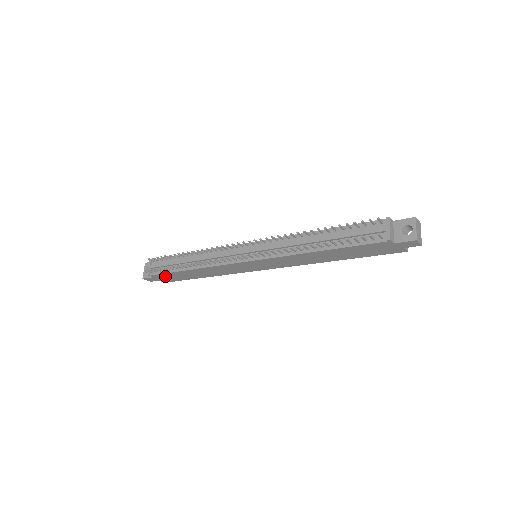
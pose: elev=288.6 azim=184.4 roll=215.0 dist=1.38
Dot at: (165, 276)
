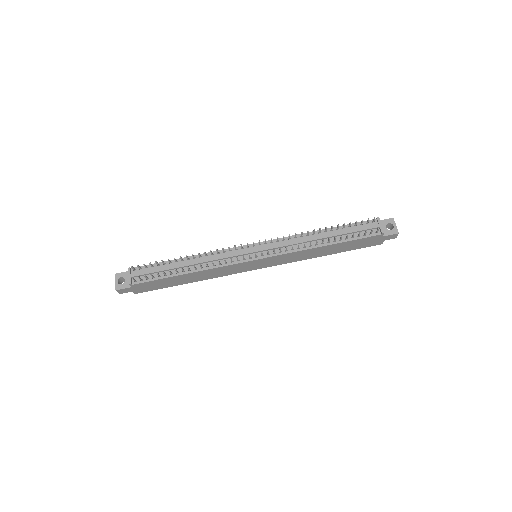
Dot at: (148, 284)
